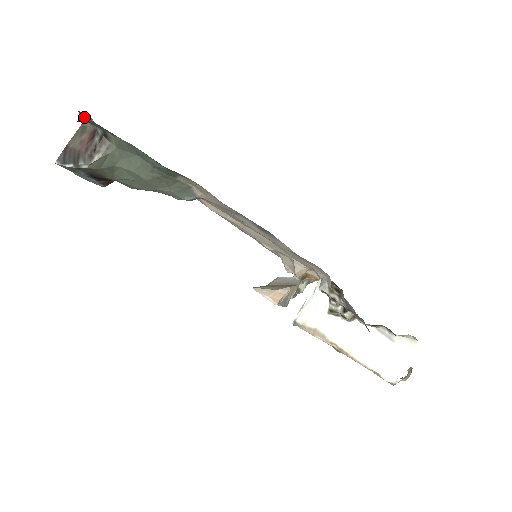
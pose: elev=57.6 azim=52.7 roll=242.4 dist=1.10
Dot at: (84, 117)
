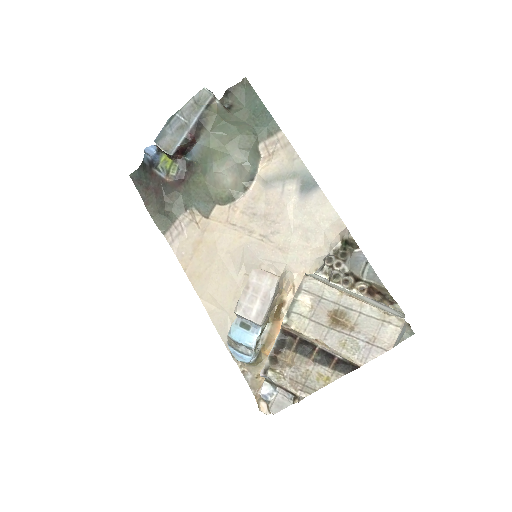
Dot at: (239, 86)
